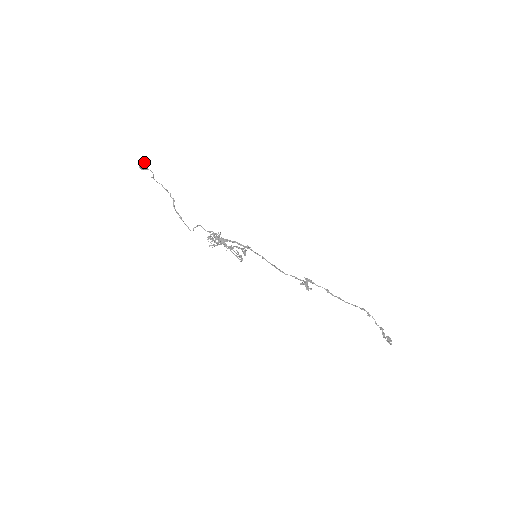
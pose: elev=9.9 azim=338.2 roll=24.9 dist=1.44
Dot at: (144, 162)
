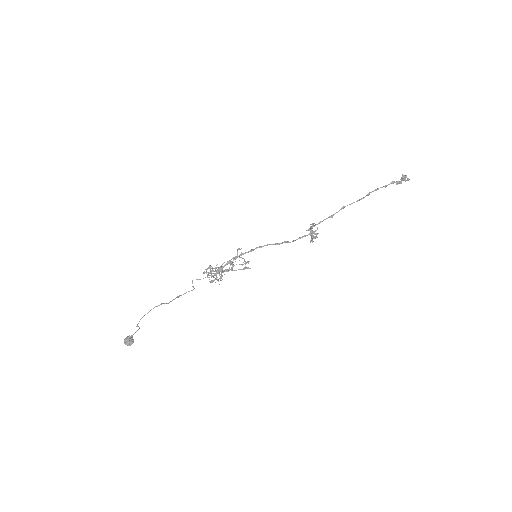
Dot at: (126, 341)
